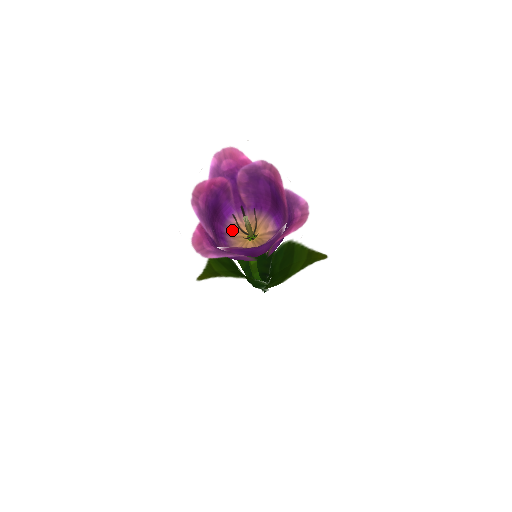
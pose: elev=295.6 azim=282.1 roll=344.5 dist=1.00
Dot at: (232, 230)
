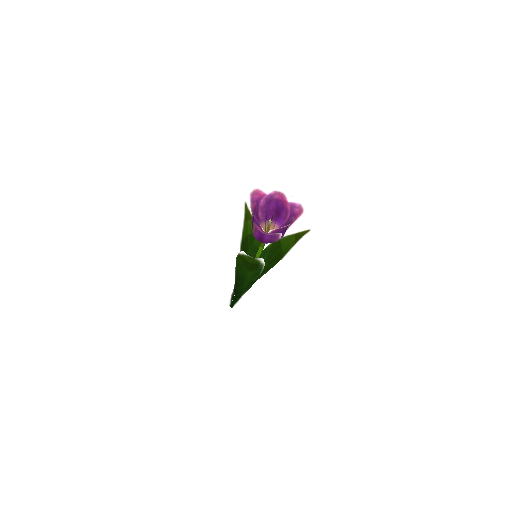
Dot at: occluded
